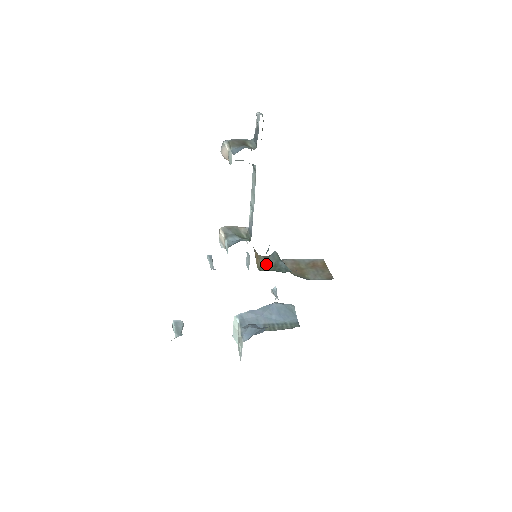
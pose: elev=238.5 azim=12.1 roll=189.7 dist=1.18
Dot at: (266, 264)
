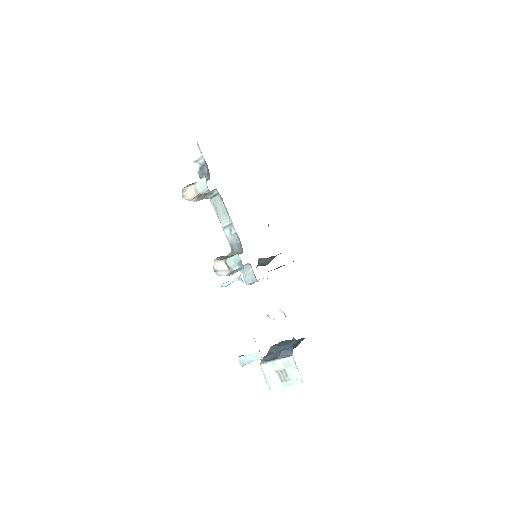
Dot at: (263, 264)
